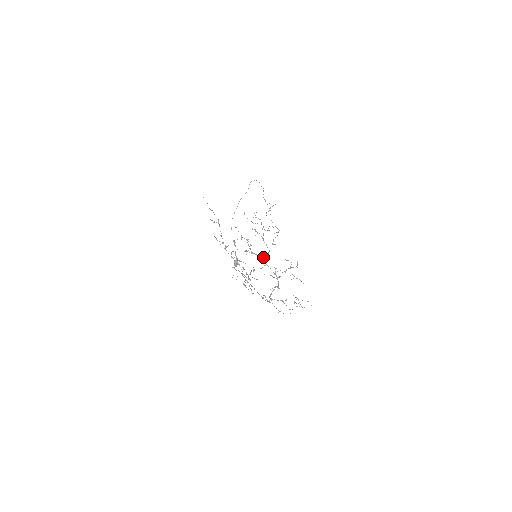
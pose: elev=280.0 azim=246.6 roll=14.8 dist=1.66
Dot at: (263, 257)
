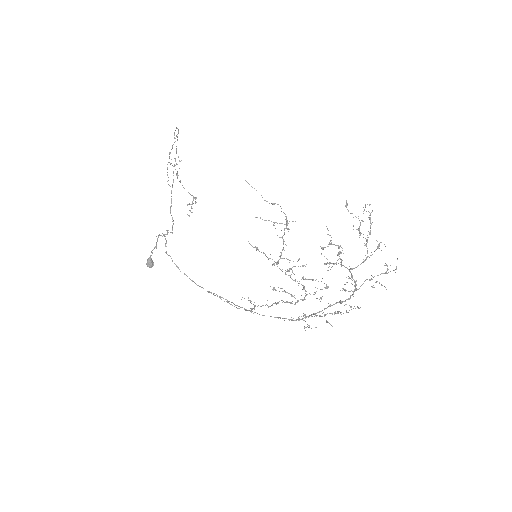
Dot at: occluded
